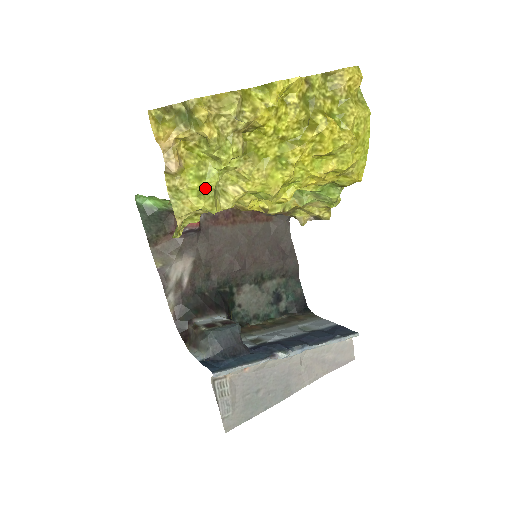
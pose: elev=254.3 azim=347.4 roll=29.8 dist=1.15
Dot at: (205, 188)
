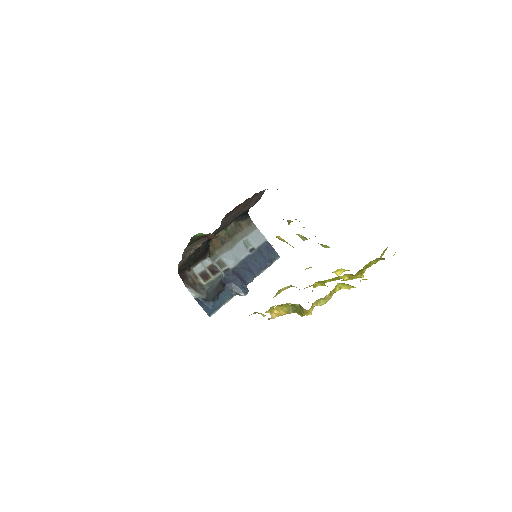
Dot at: occluded
